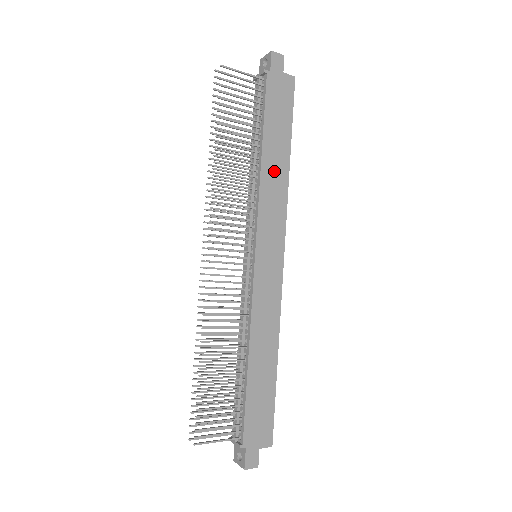
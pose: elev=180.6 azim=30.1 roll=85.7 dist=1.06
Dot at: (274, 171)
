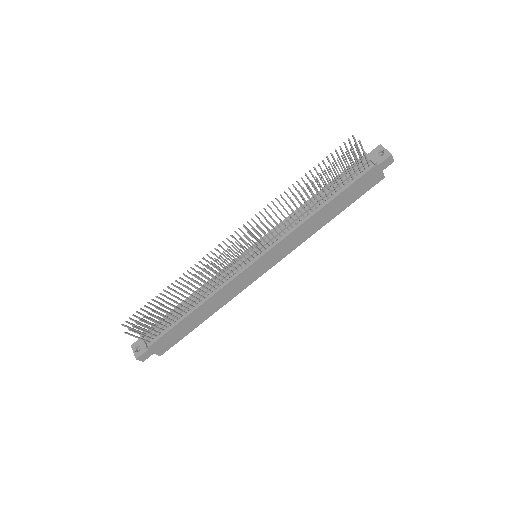
Dot at: (316, 222)
